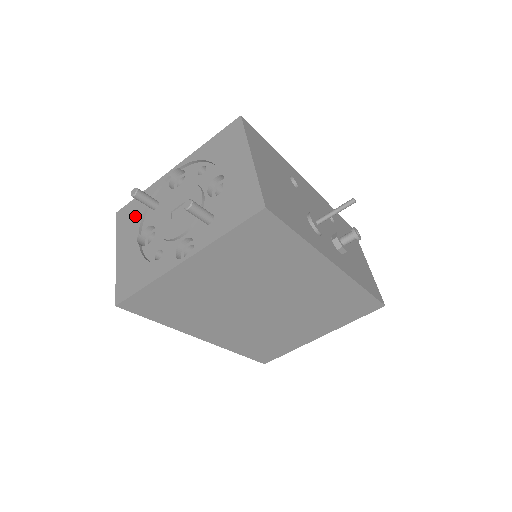
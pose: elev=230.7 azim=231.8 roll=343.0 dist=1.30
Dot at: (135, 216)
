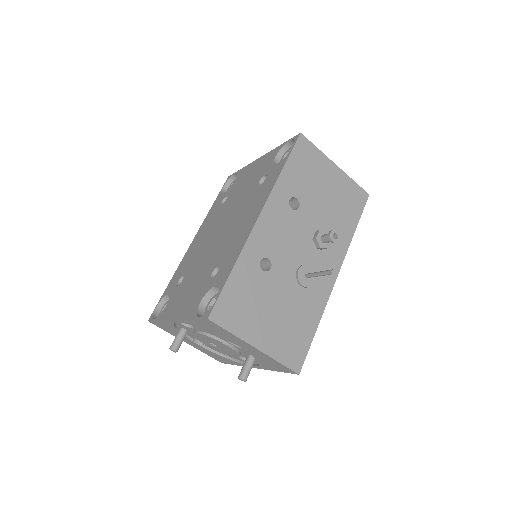
Dot at: (174, 331)
